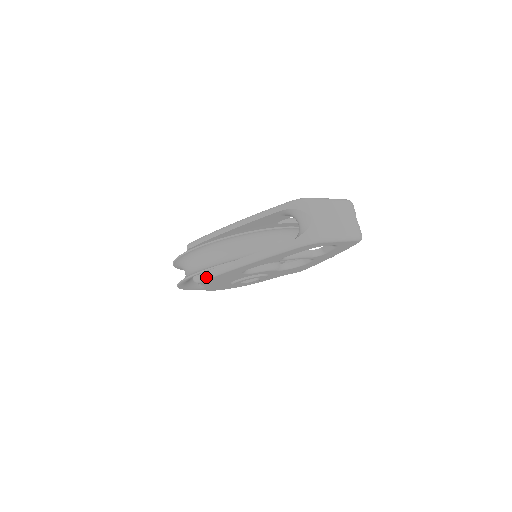
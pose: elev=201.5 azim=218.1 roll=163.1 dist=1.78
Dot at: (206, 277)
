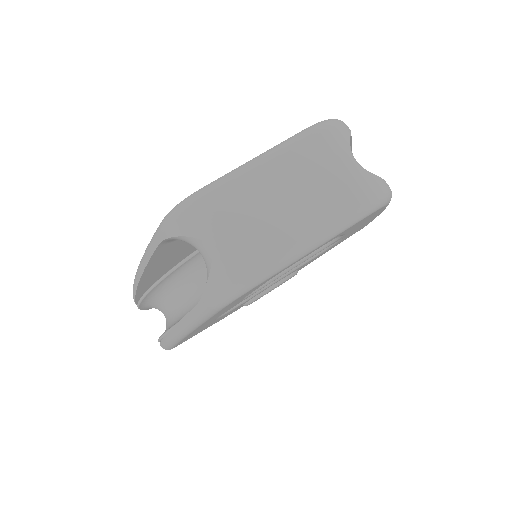
Dot at: (166, 348)
